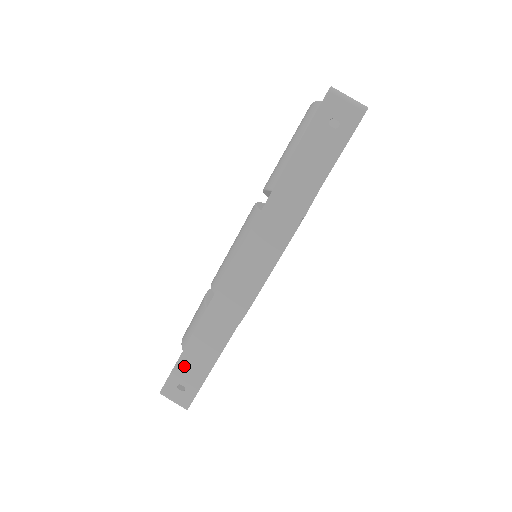
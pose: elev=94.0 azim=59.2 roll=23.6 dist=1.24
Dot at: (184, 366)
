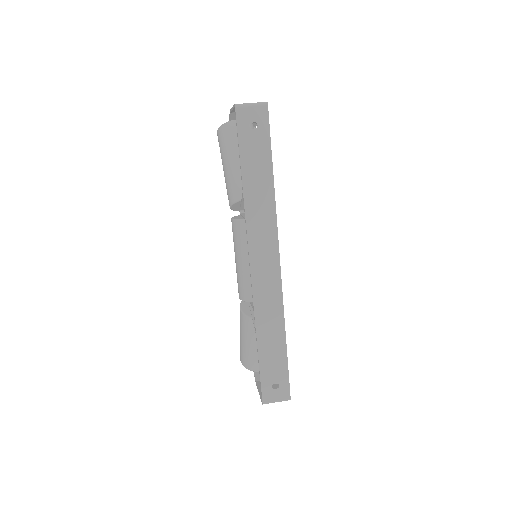
Dot at: (266, 368)
